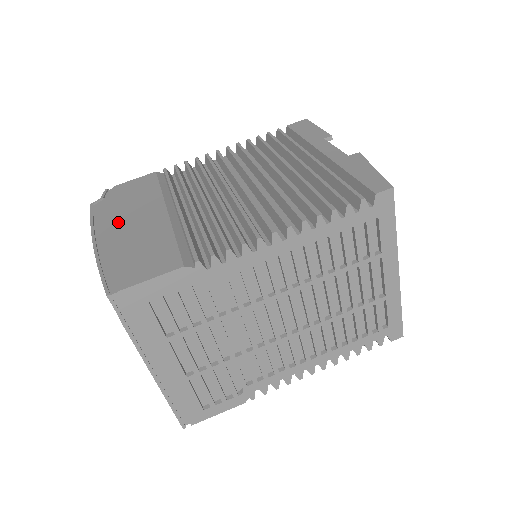
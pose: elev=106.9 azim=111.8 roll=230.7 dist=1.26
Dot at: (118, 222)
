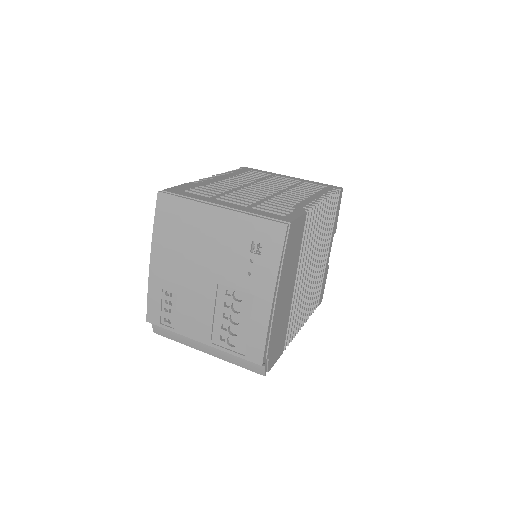
Dot at: occluded
